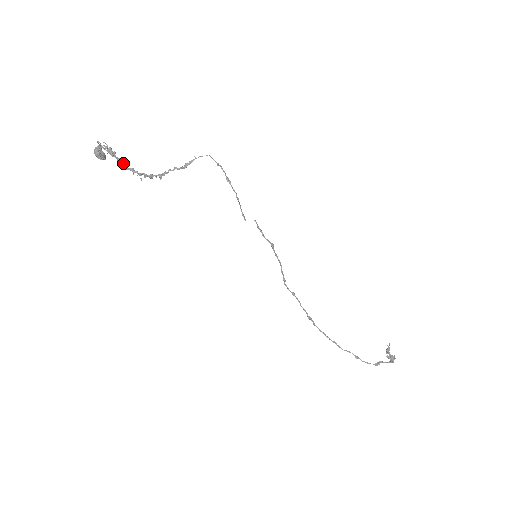
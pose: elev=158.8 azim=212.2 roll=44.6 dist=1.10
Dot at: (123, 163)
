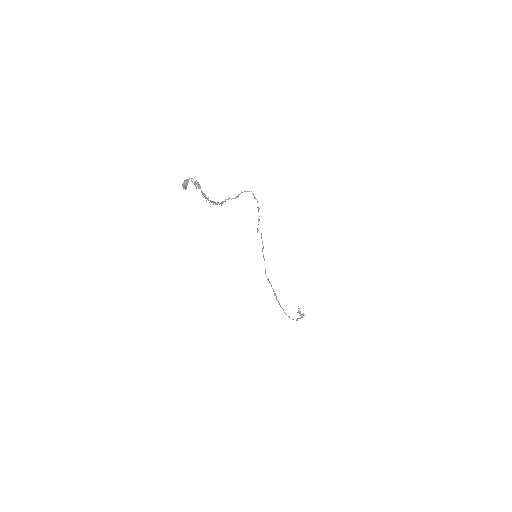
Dot at: (204, 194)
